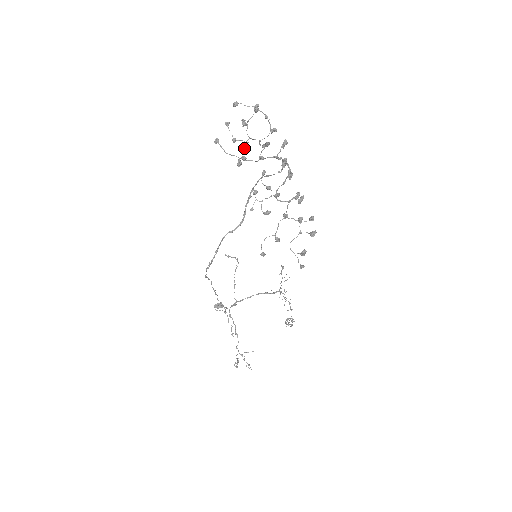
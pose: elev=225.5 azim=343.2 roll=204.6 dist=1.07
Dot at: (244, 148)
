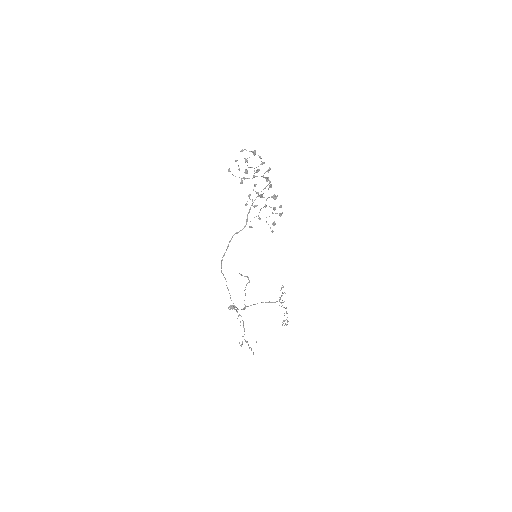
Dot at: occluded
